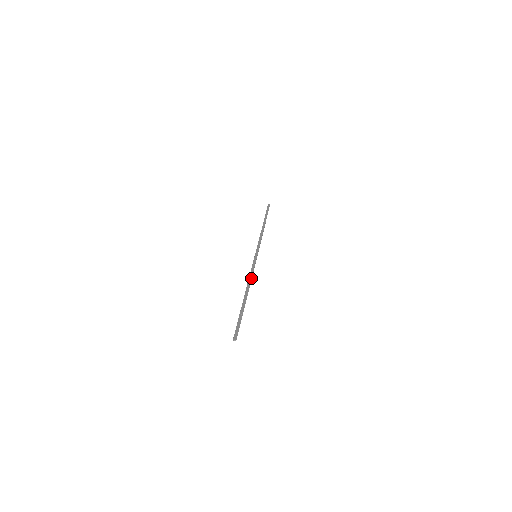
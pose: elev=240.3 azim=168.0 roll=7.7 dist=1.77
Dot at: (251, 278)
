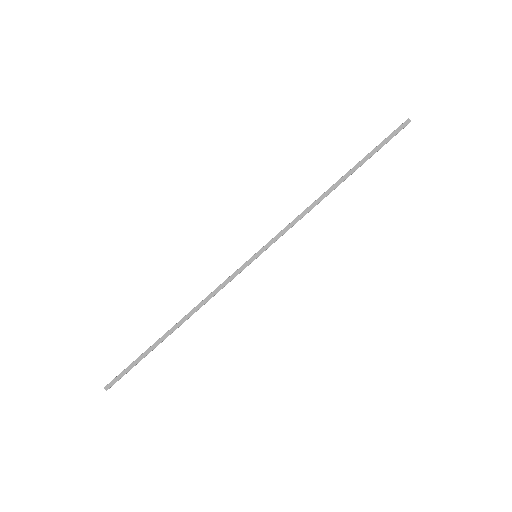
Dot at: (207, 301)
